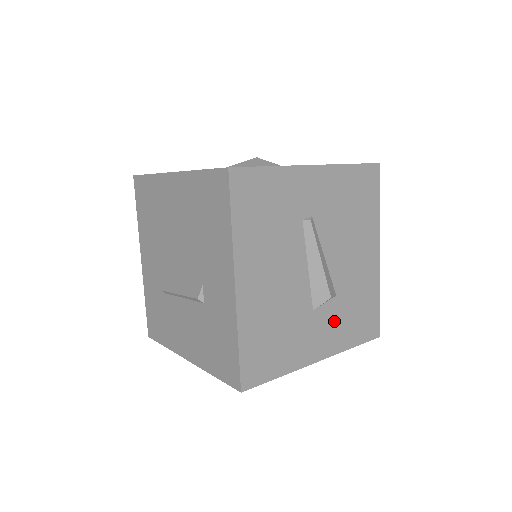
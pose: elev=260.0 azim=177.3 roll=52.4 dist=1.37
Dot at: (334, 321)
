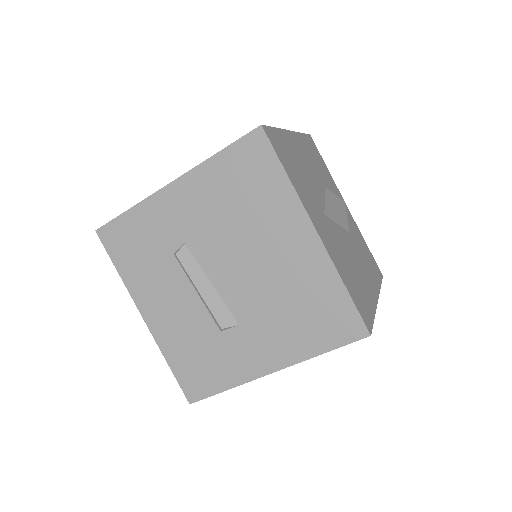
Dot at: occluded
